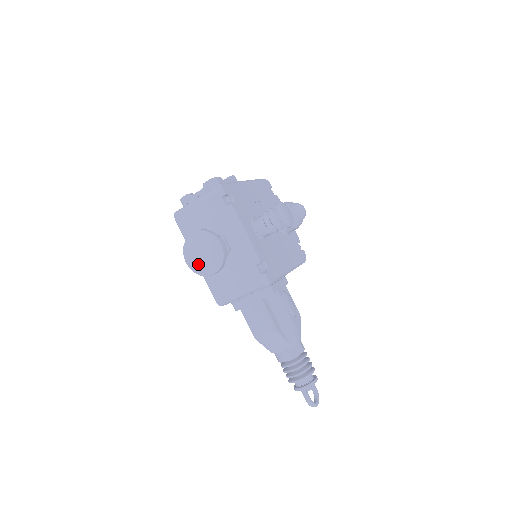
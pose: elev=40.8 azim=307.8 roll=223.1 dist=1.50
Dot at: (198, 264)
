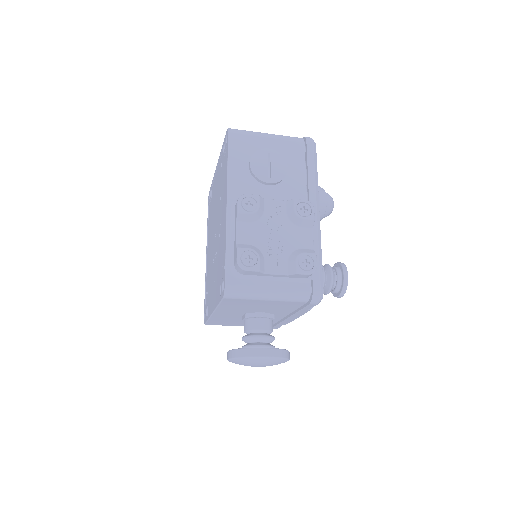
Dot at: occluded
